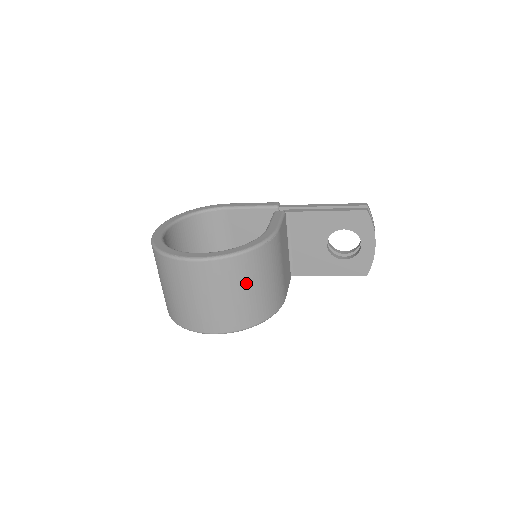
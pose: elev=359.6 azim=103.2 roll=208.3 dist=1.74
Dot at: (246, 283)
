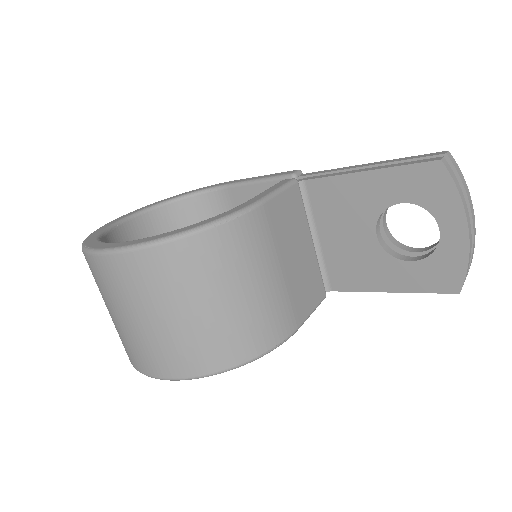
Dot at: (190, 294)
